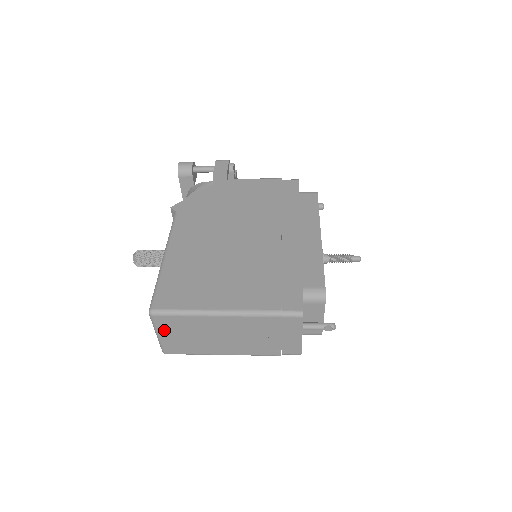
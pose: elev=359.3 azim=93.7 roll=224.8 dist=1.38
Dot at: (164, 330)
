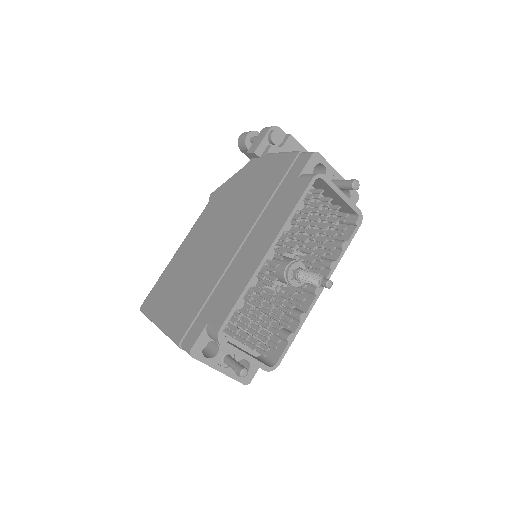
Dot at: occluded
